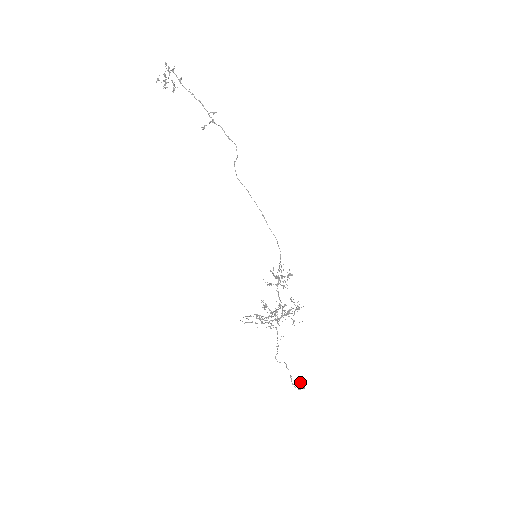
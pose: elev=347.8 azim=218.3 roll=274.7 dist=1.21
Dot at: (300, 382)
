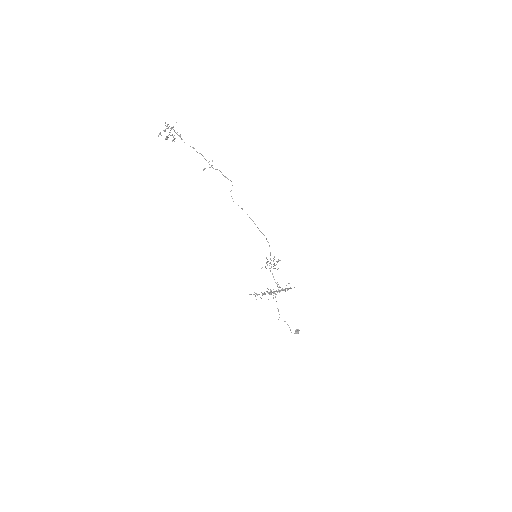
Dot at: (296, 330)
